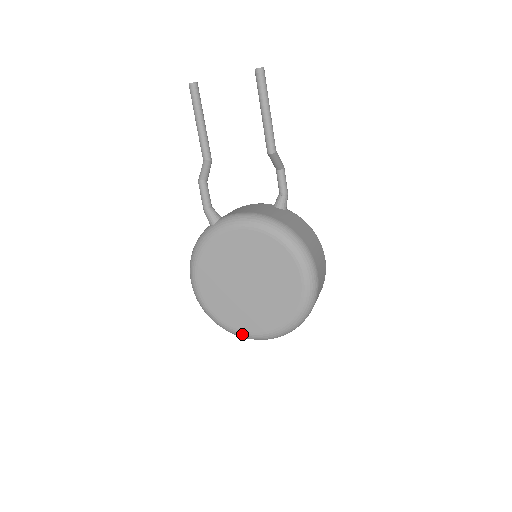
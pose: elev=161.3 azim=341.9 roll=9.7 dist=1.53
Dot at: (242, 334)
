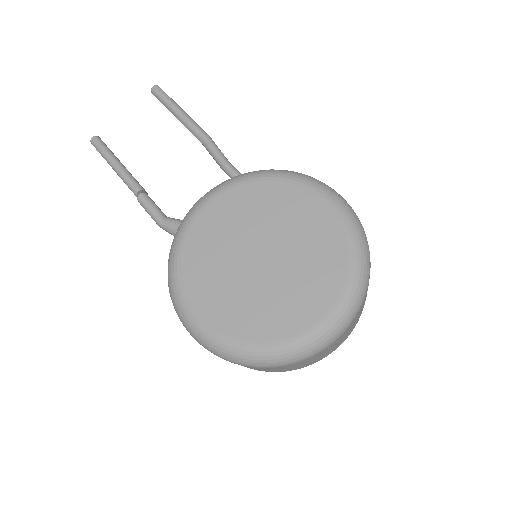
Dot at: (302, 341)
